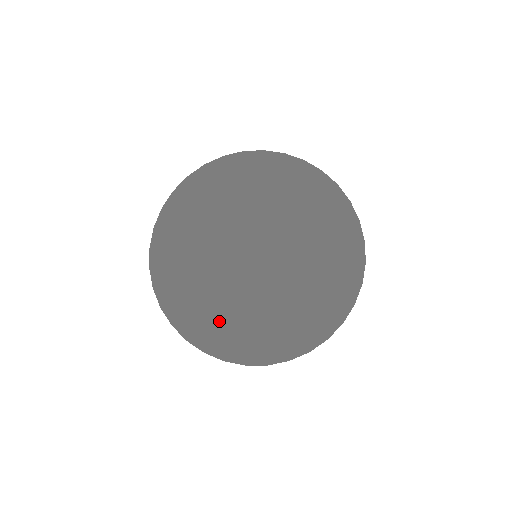
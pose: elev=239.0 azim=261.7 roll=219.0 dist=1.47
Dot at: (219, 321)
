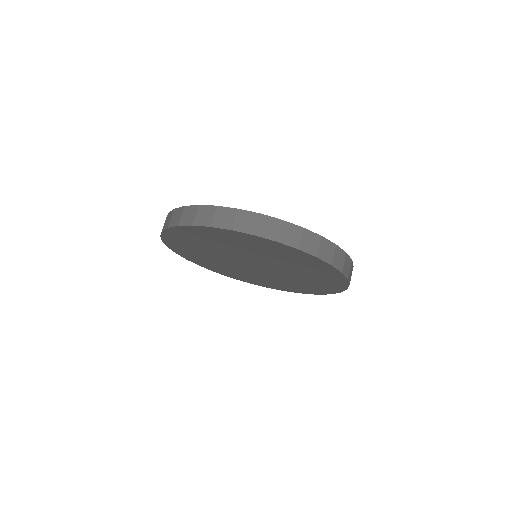
Dot at: (274, 284)
